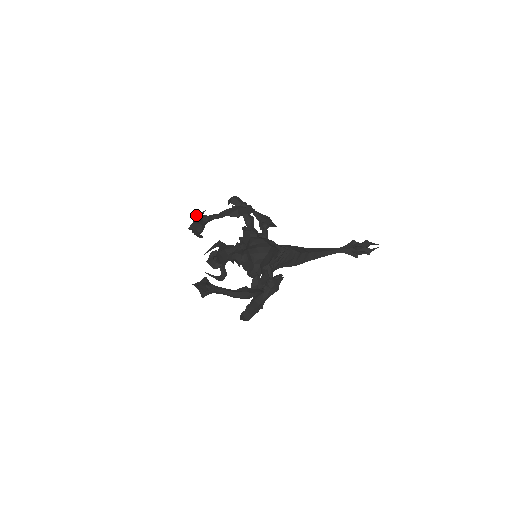
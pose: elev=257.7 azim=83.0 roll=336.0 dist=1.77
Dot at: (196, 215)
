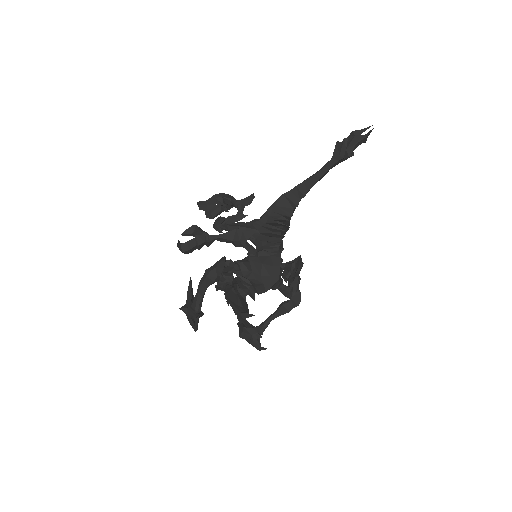
Dot at: (181, 309)
